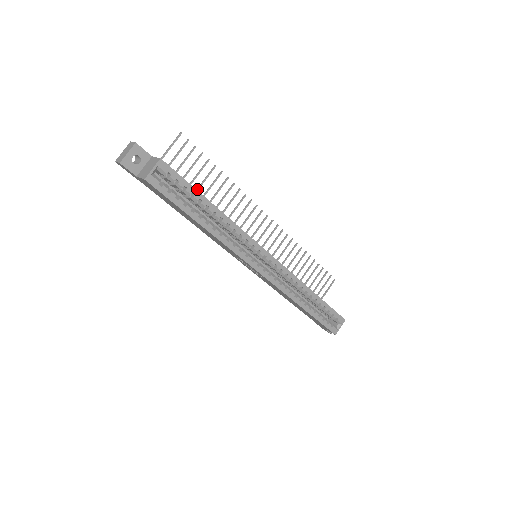
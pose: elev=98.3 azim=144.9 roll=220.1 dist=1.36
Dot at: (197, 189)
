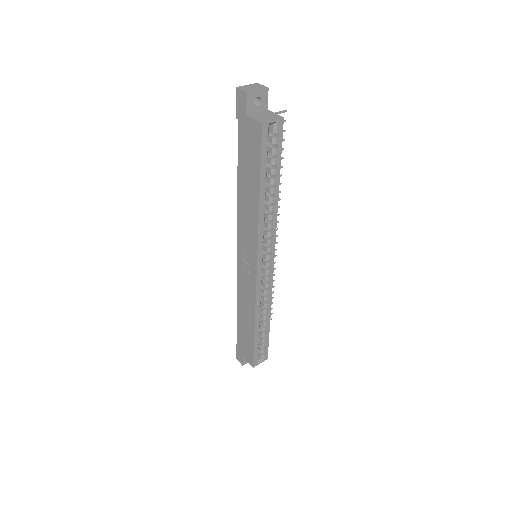
Dot at: occluded
